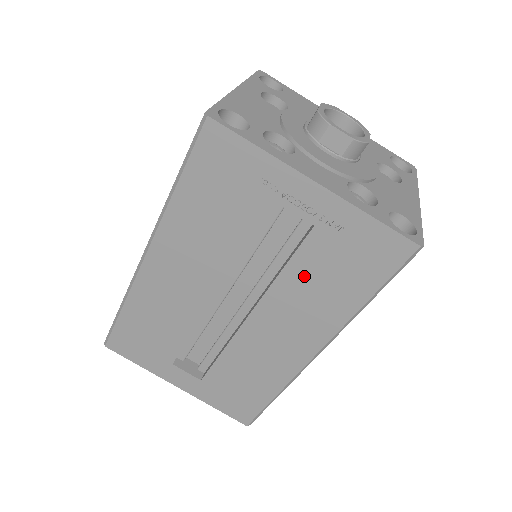
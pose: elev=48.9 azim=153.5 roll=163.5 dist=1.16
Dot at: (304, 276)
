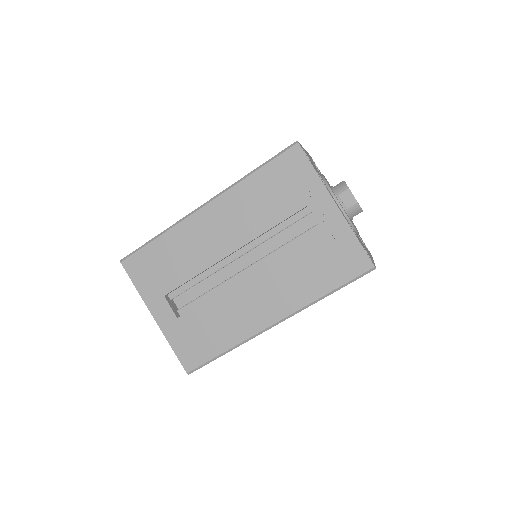
Dot at: (299, 260)
